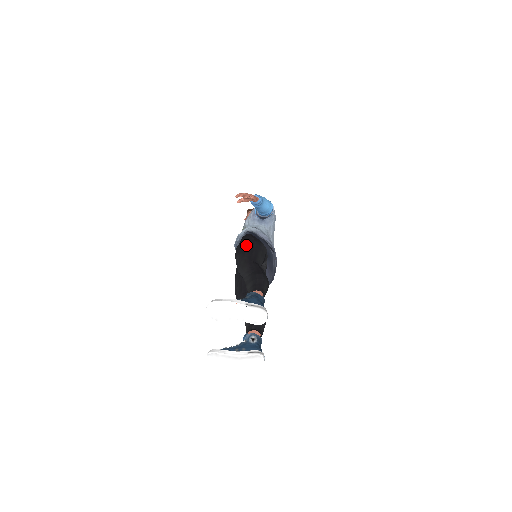
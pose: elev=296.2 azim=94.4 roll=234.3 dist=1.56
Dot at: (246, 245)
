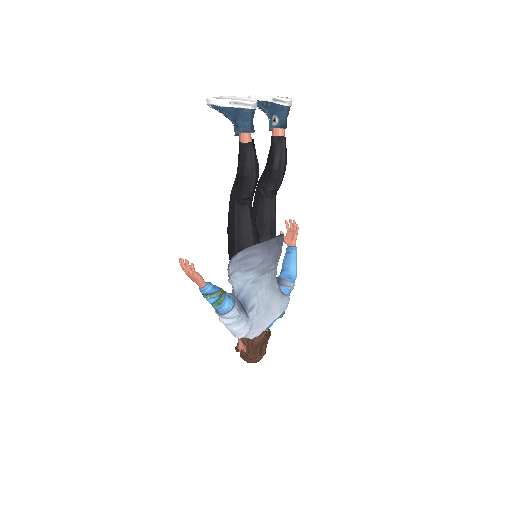
Dot at: occluded
